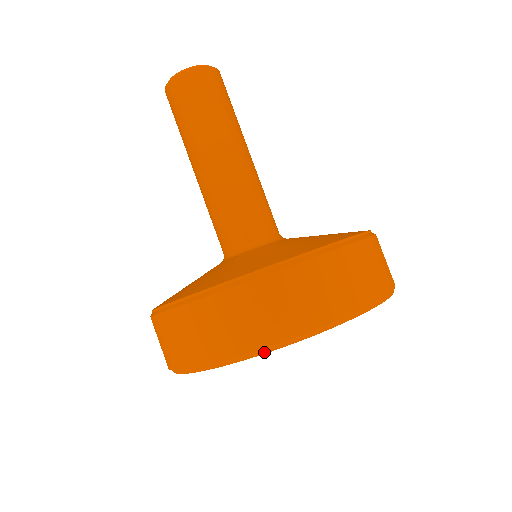
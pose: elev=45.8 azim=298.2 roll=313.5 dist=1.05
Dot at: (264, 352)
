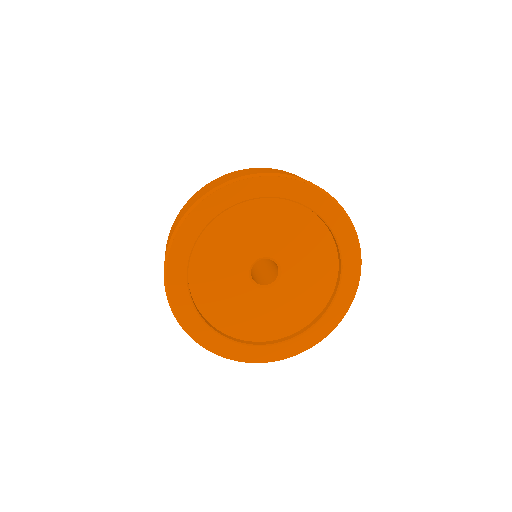
Dot at: (223, 187)
